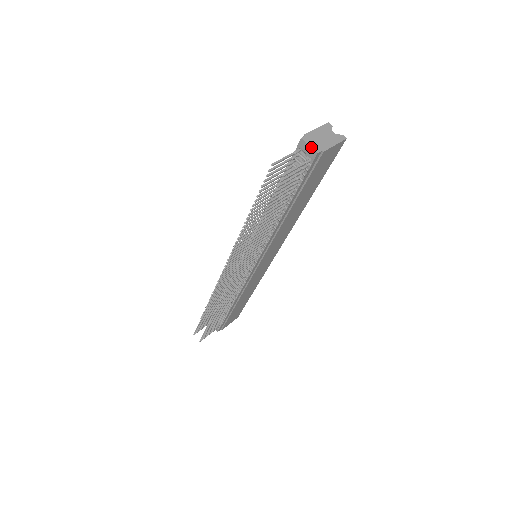
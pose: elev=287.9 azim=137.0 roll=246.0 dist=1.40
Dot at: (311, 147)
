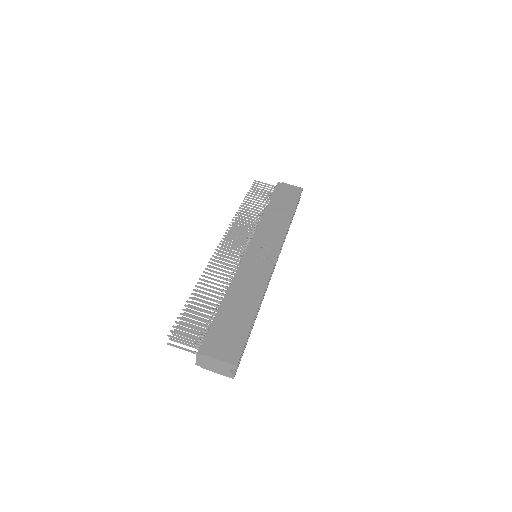
Dot at: (196, 361)
